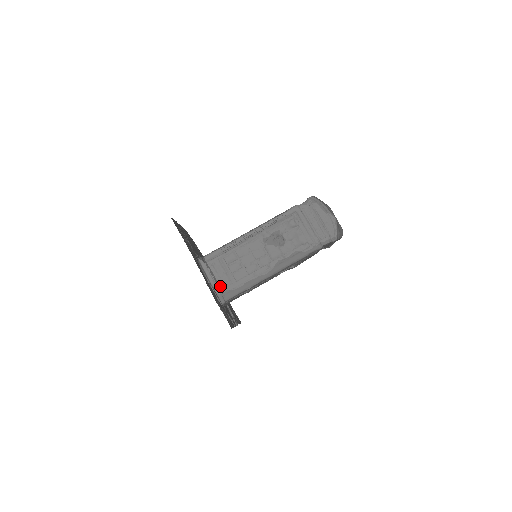
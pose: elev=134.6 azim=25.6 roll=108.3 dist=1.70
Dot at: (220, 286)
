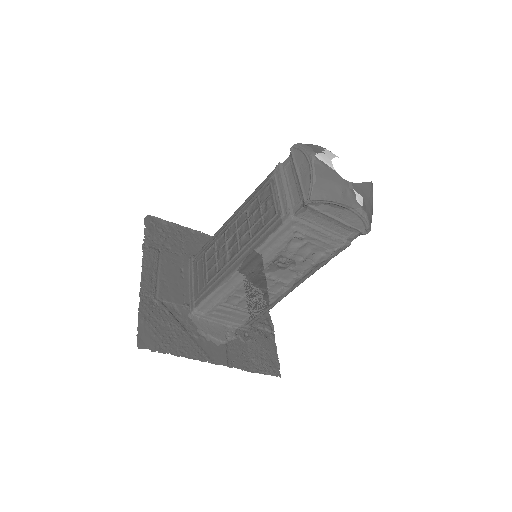
Dot at: (237, 321)
